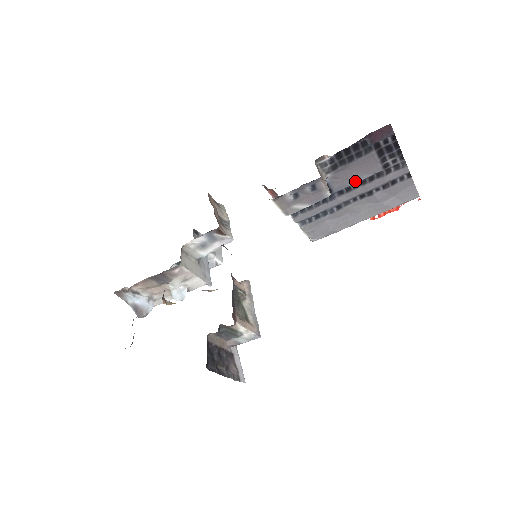
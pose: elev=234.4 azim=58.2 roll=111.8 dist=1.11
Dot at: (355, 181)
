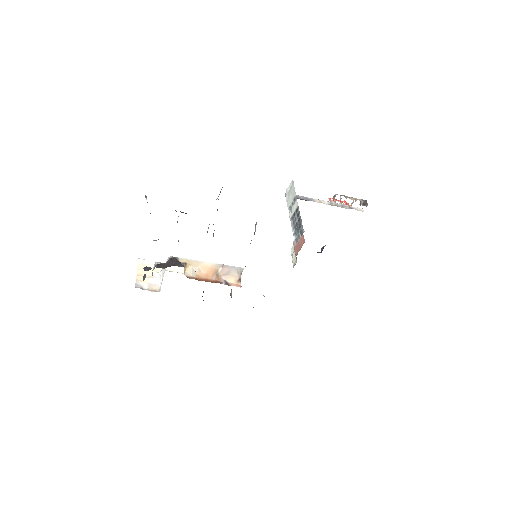
Dot at: occluded
